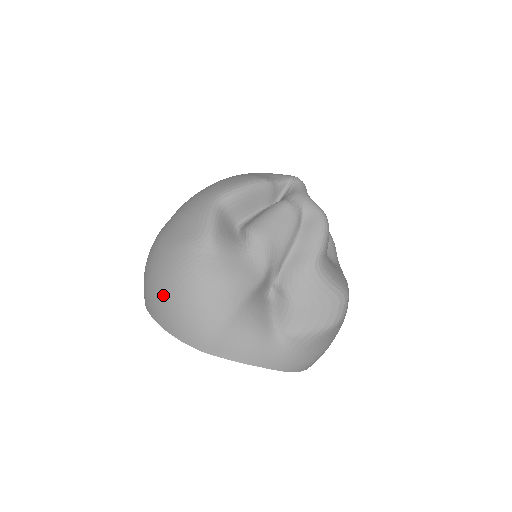
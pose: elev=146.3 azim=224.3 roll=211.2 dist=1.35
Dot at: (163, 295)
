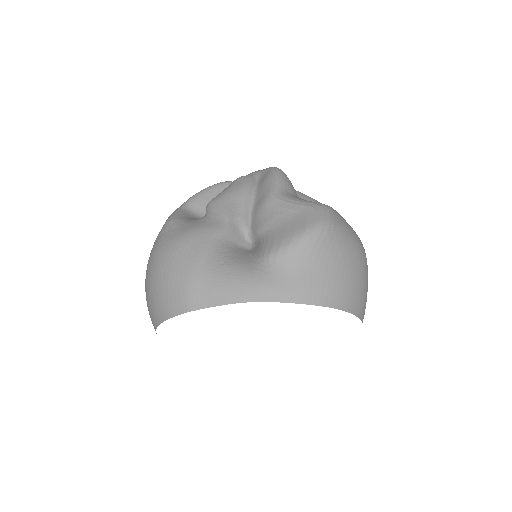
Dot at: (148, 290)
